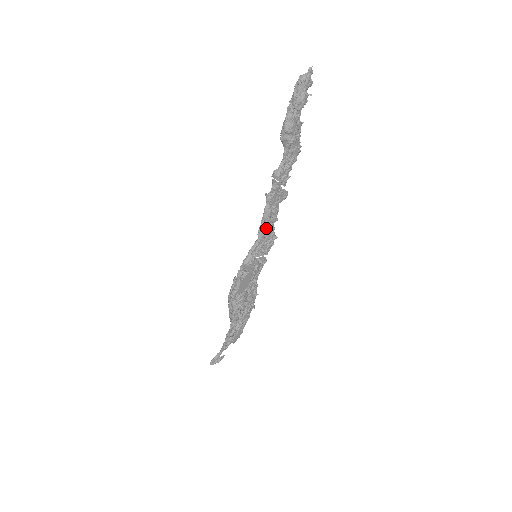
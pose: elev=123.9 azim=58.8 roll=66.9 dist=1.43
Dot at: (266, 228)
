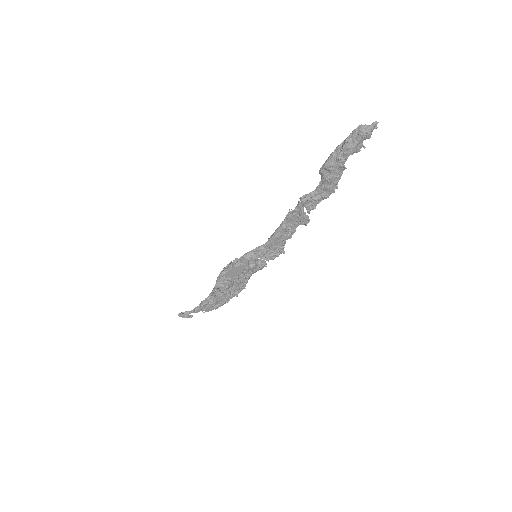
Dot at: (276, 239)
